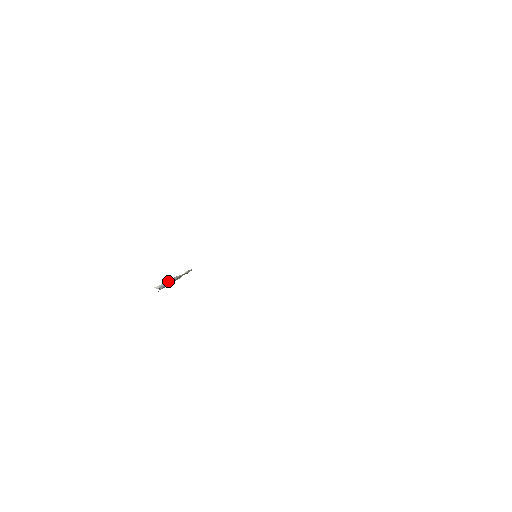
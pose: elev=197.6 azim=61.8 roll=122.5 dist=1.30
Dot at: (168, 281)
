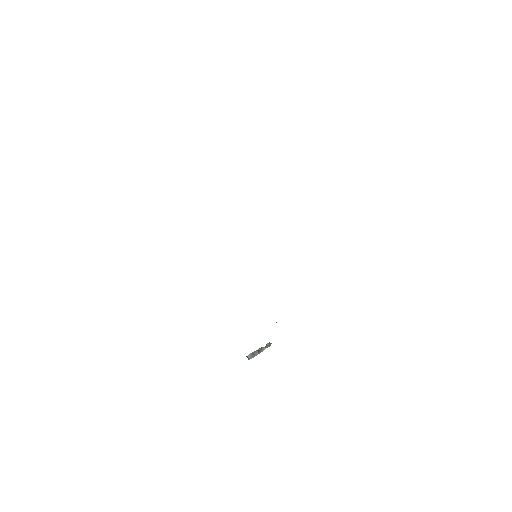
Dot at: (252, 352)
